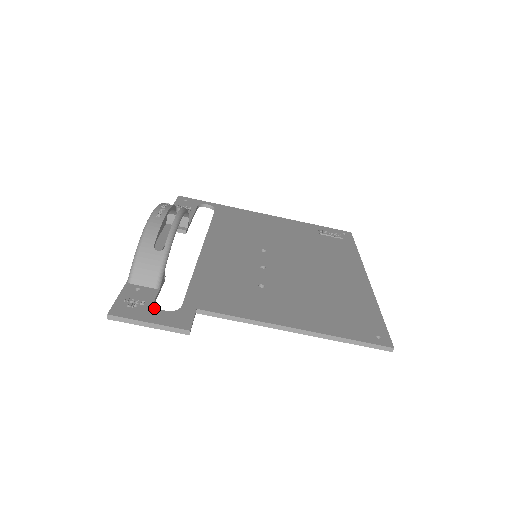
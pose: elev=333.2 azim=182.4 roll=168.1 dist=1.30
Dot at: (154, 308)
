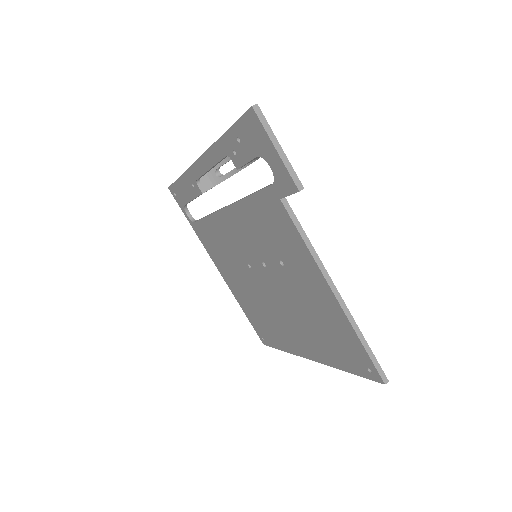
Dot at: occluded
